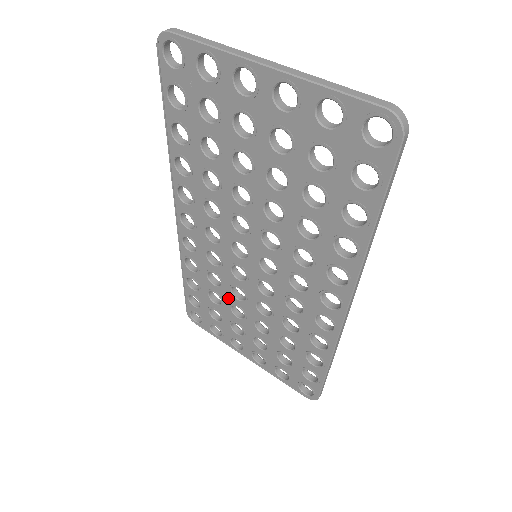
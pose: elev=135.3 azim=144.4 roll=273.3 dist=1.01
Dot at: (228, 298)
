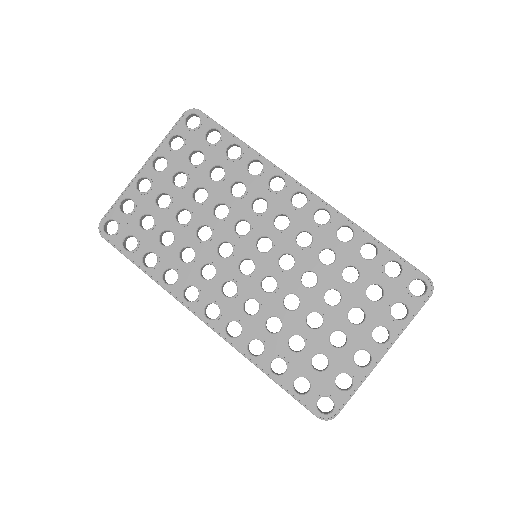
Dot at: (297, 322)
